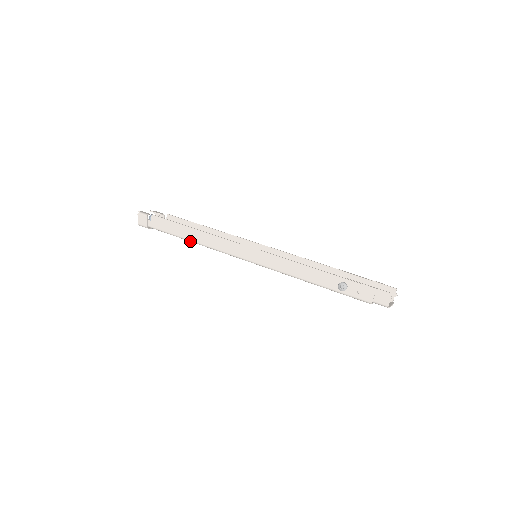
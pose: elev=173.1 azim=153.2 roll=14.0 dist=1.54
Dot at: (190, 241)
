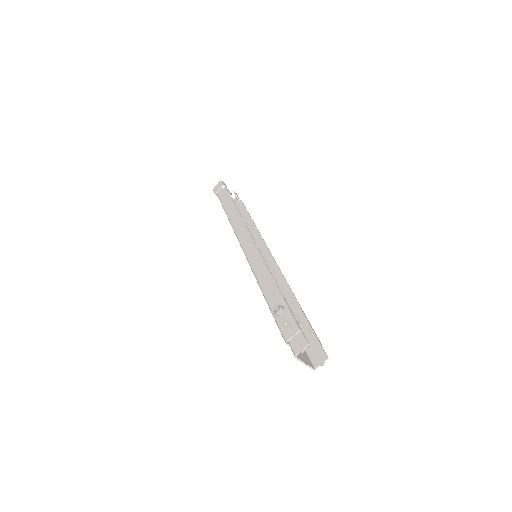
Dot at: (227, 216)
